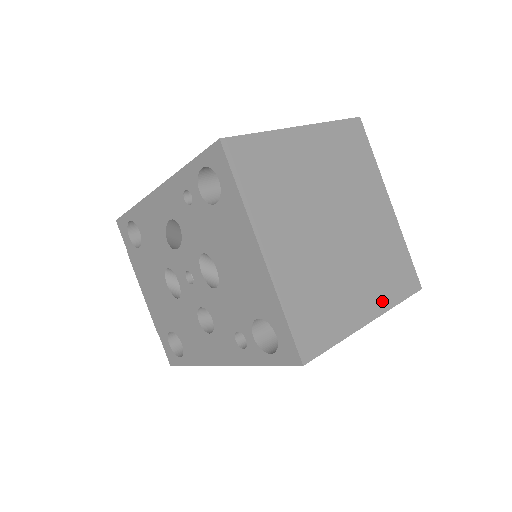
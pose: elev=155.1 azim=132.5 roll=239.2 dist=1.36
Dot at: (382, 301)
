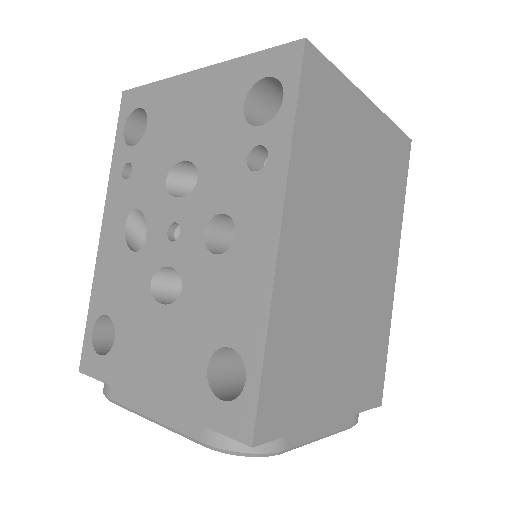
Dot at: occluded
